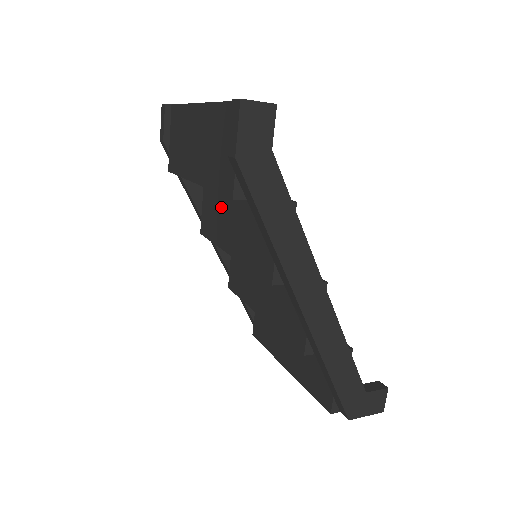
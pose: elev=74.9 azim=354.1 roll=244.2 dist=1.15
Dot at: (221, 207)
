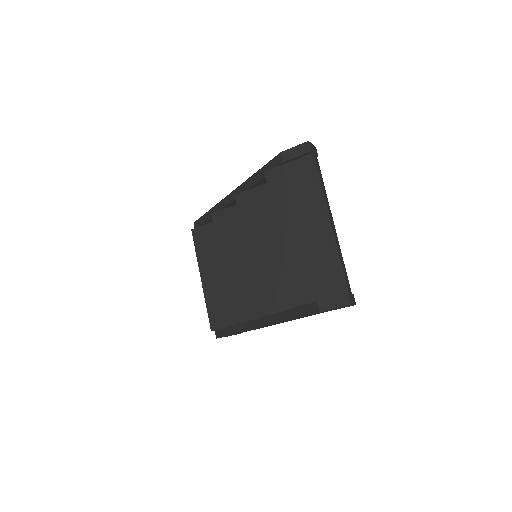
Dot at: (269, 224)
